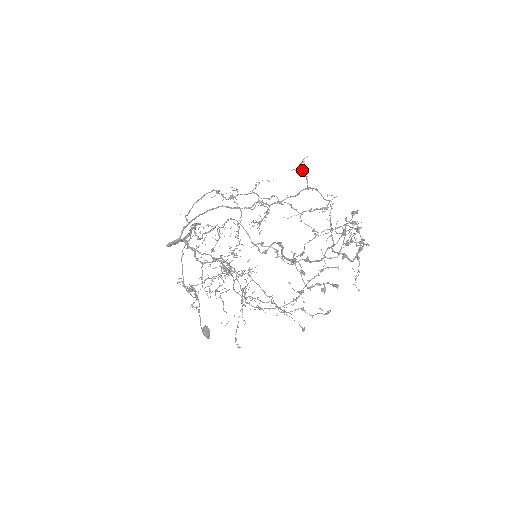
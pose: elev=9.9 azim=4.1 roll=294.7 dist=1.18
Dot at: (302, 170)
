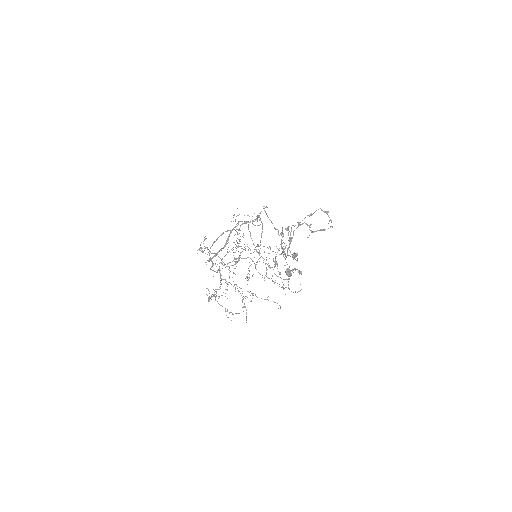
Dot at: occluded
